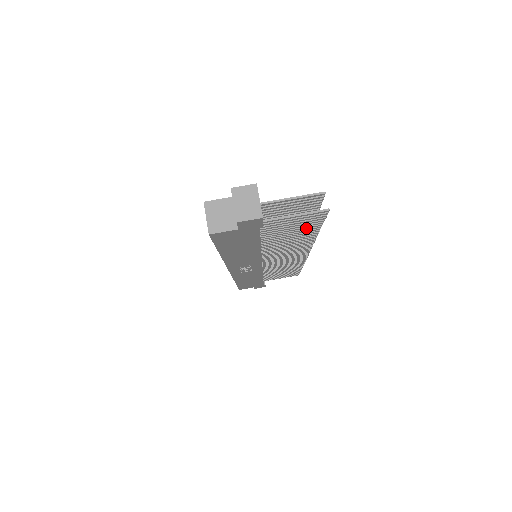
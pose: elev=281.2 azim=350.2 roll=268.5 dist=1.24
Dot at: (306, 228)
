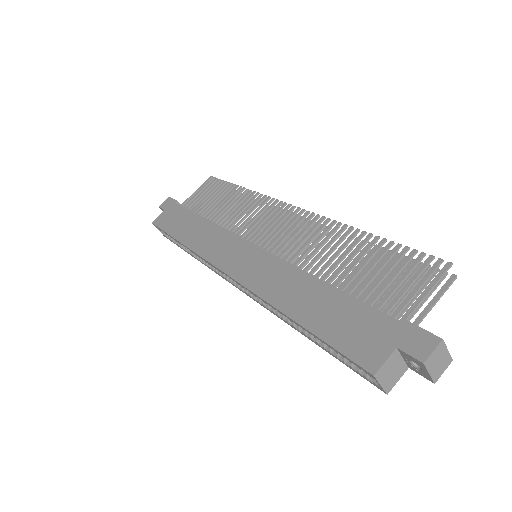
Dot at: occluded
